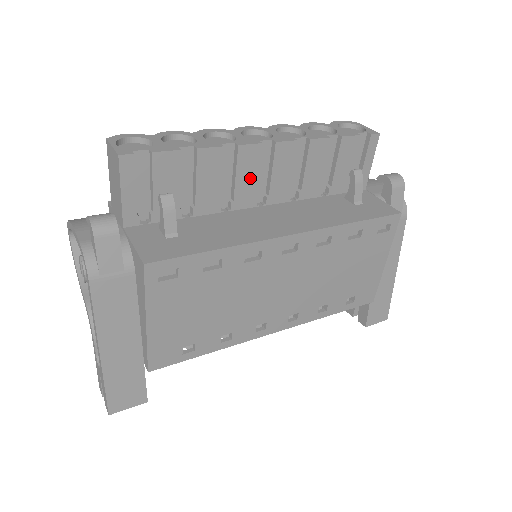
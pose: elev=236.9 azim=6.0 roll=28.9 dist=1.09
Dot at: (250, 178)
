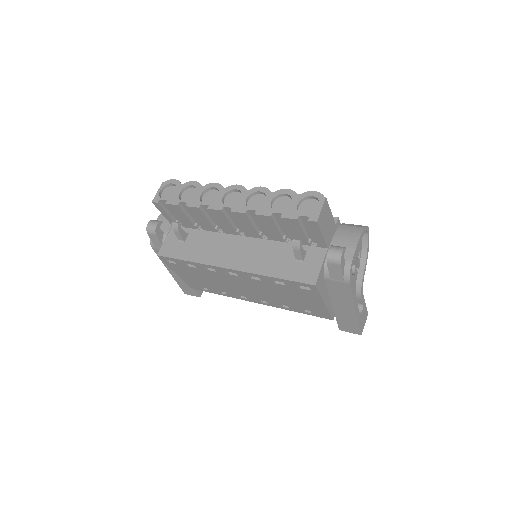
Dot at: (226, 223)
